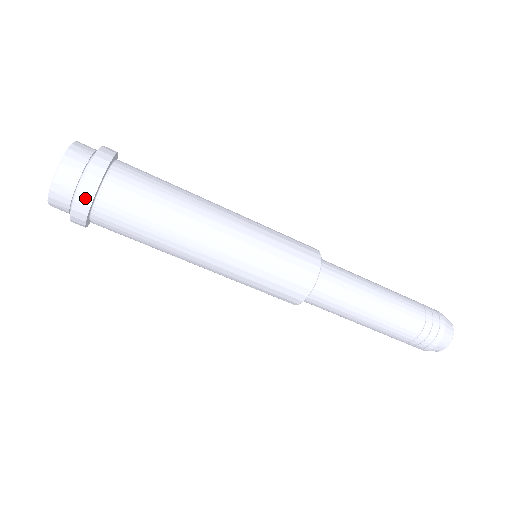
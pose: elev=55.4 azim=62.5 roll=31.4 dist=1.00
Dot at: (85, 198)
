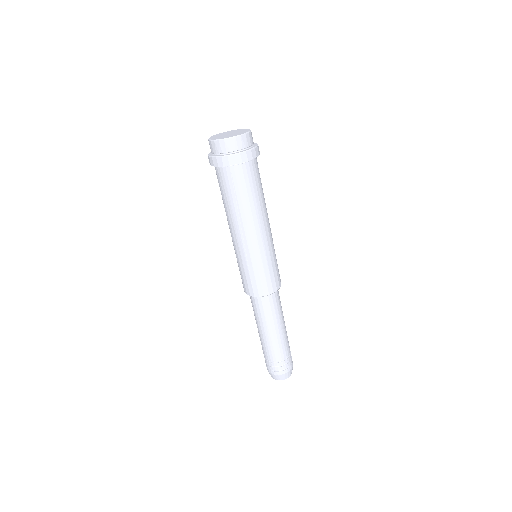
Dot at: (221, 162)
